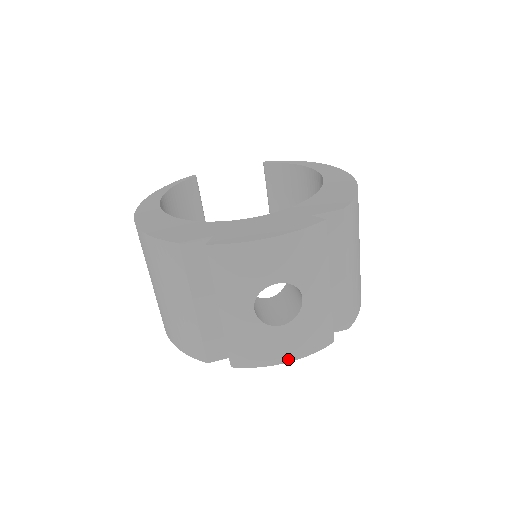
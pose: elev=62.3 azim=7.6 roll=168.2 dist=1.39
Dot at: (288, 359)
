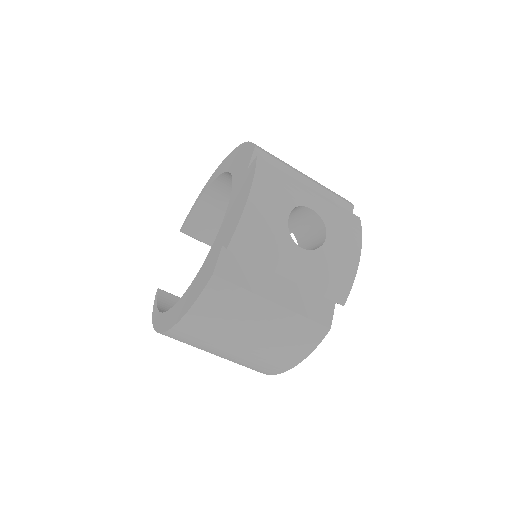
Dot at: (358, 253)
